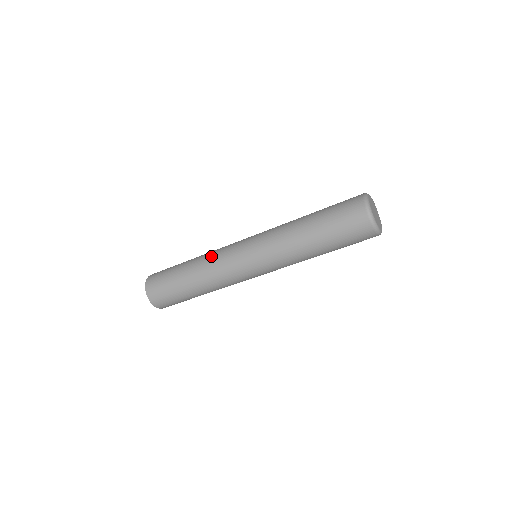
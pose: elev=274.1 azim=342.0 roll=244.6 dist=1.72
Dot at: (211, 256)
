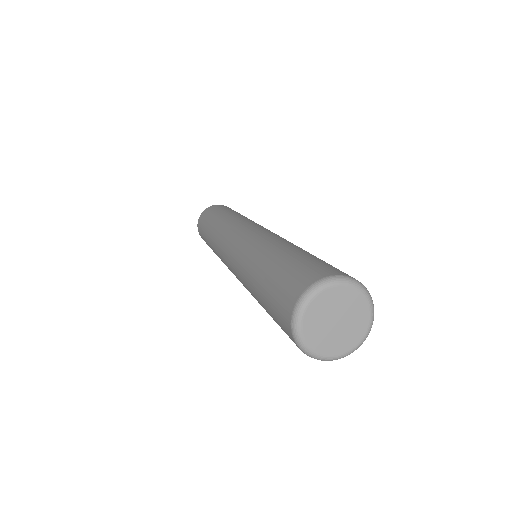
Dot at: occluded
